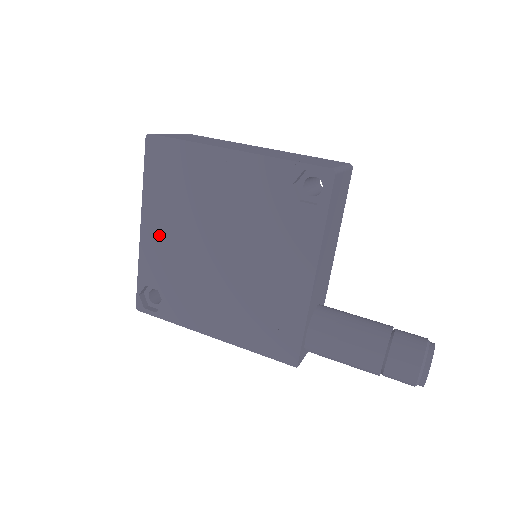
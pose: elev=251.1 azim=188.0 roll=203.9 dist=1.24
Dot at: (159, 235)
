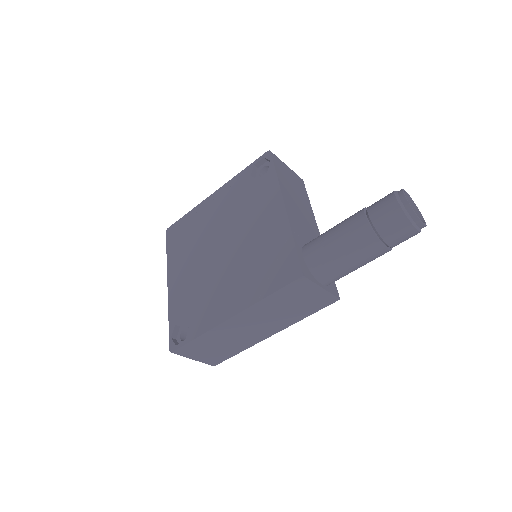
Dot at: (180, 278)
